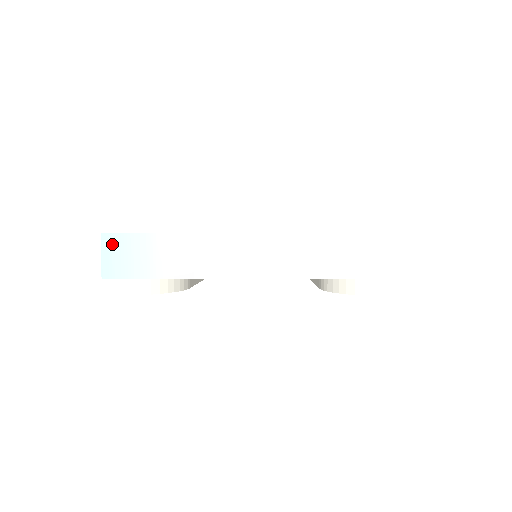
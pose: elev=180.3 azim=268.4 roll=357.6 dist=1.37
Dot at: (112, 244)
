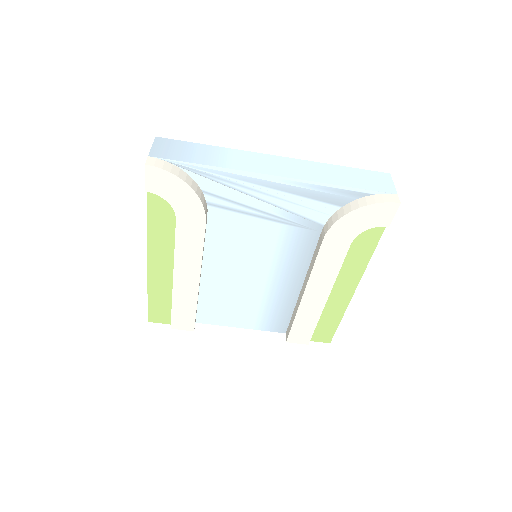
Dot at: (163, 142)
